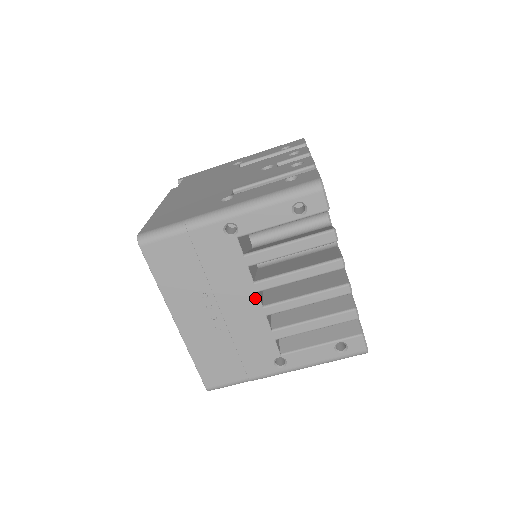
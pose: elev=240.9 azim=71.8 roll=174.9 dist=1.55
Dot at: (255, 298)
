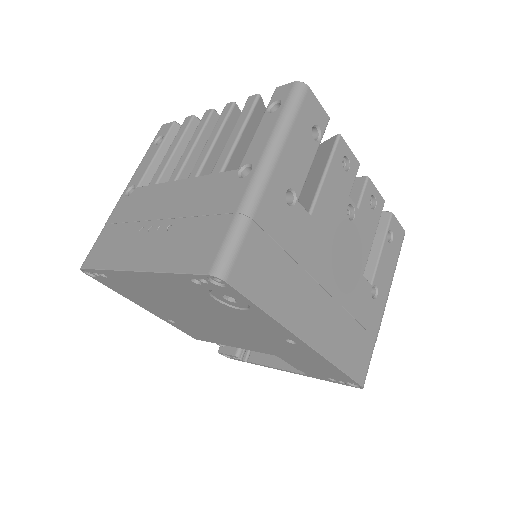
Dot at: (177, 184)
